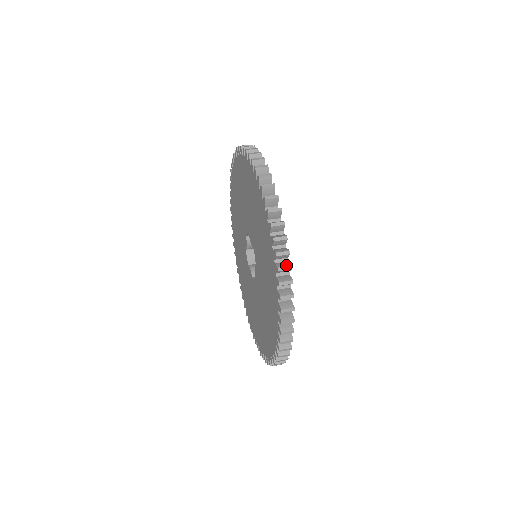
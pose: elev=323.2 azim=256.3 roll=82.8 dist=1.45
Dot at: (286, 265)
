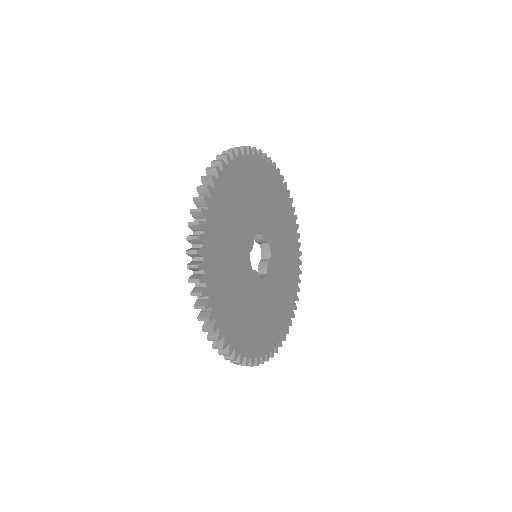
Dot at: (236, 149)
